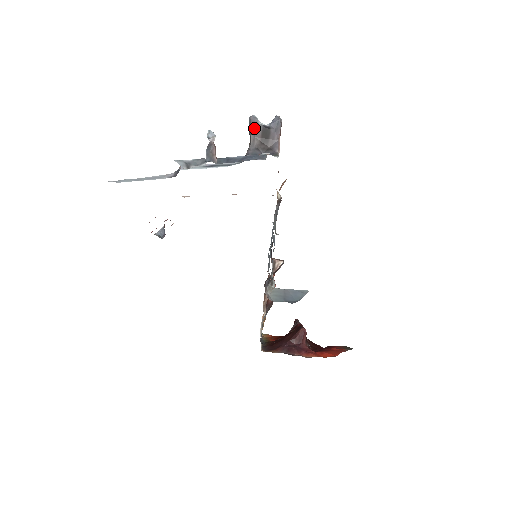
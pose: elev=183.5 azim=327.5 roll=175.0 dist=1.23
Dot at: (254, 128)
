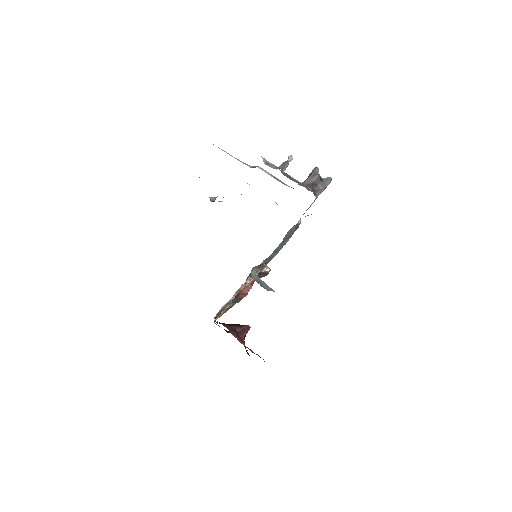
Dot at: (314, 174)
